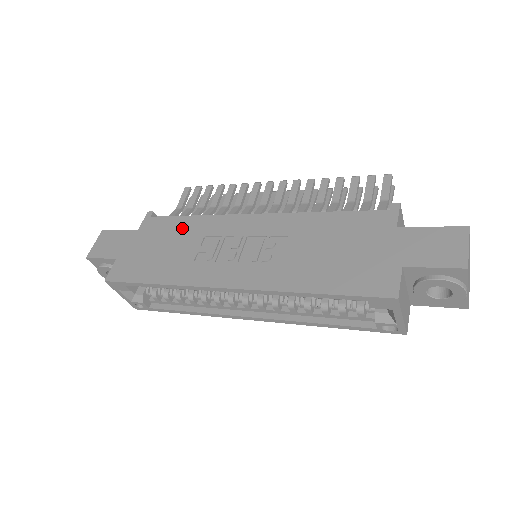
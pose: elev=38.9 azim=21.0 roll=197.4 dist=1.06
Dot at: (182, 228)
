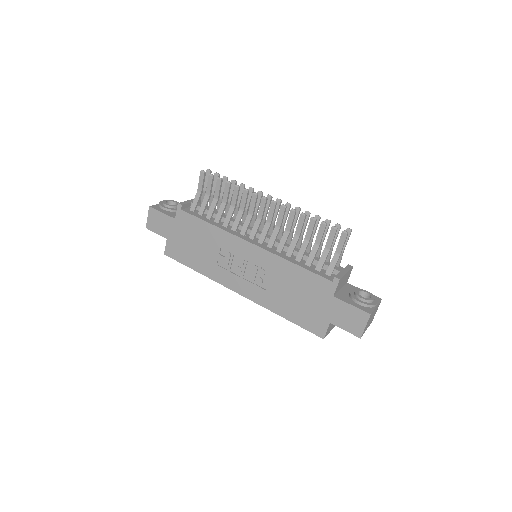
Dot at: (205, 233)
